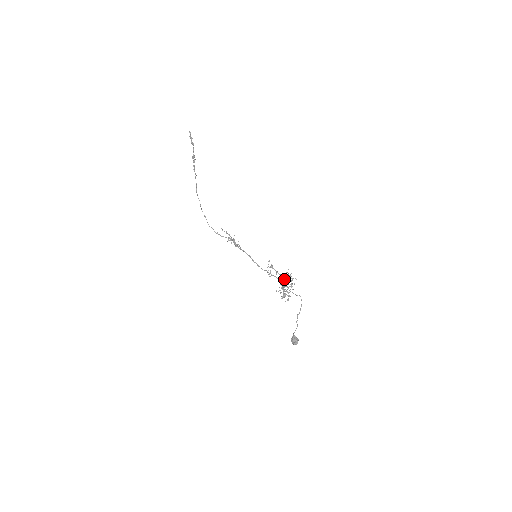
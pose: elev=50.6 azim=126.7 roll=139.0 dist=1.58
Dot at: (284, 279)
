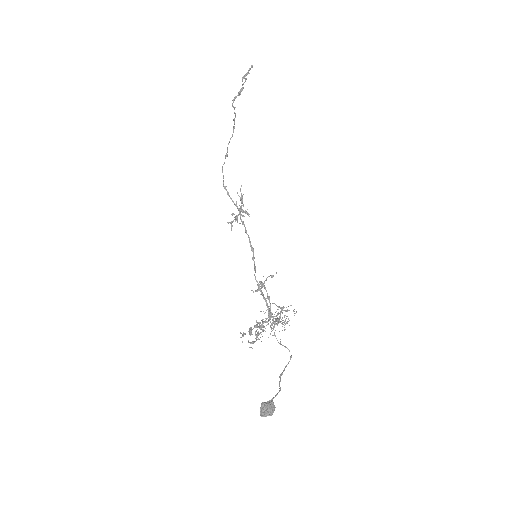
Dot at: (272, 313)
